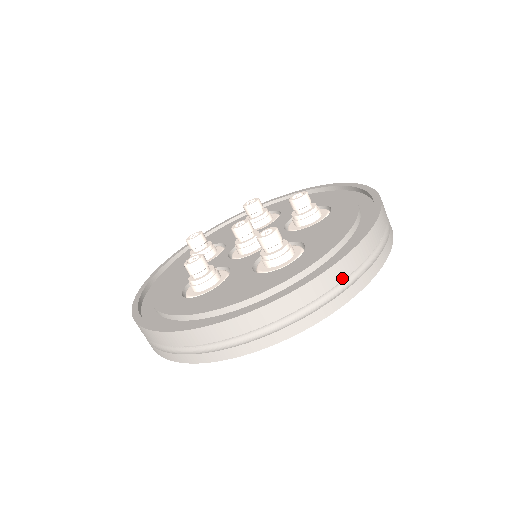
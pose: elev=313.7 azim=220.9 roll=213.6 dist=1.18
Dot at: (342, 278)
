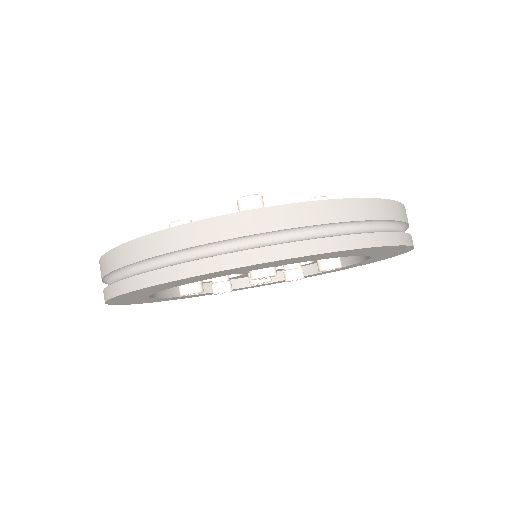
Dot at: occluded
